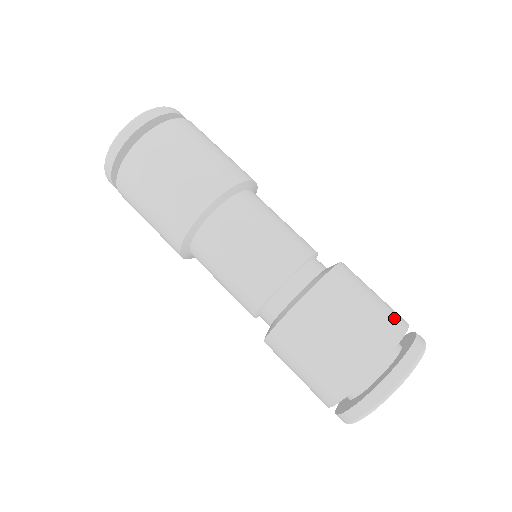
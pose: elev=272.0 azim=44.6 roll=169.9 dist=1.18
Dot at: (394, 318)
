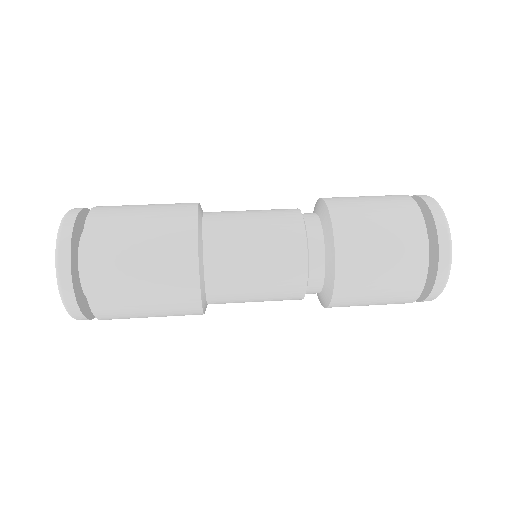
Dot at: (391, 195)
